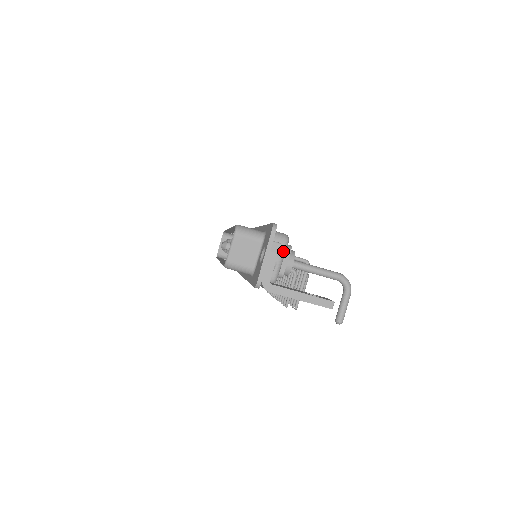
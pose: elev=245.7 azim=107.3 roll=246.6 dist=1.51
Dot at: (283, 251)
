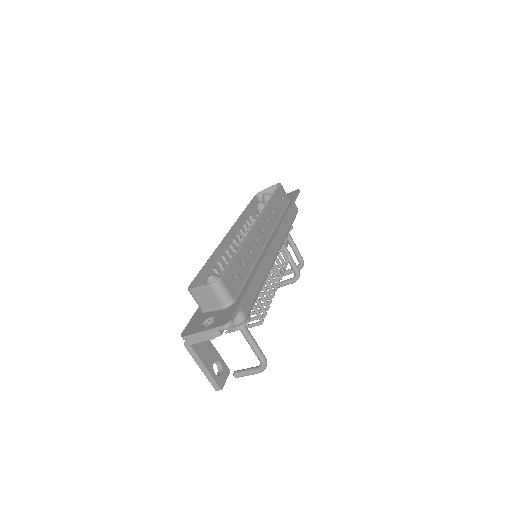
Dot at: (231, 326)
